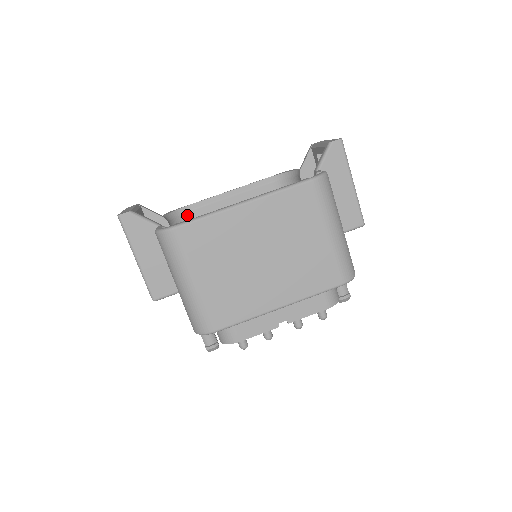
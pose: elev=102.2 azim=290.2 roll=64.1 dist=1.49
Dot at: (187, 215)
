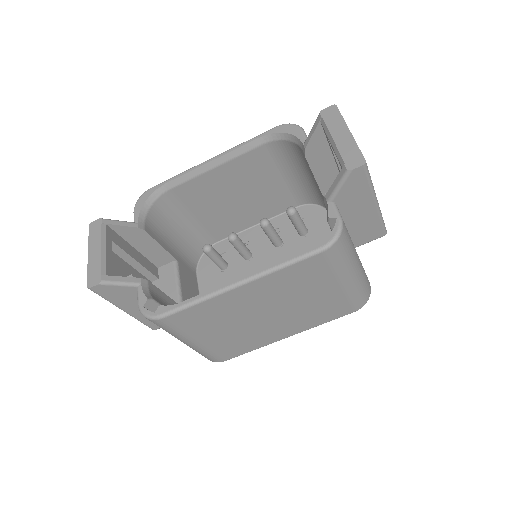
Dot at: (164, 197)
